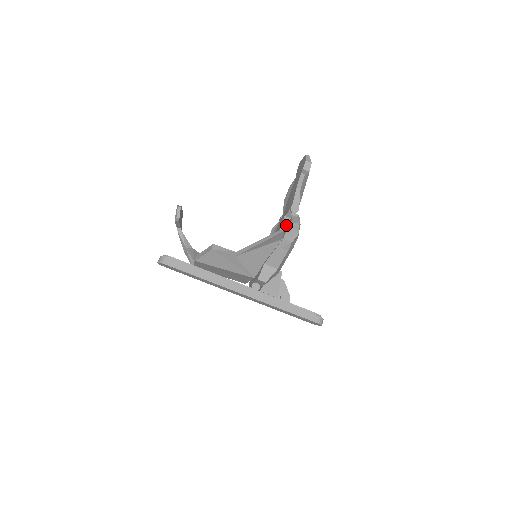
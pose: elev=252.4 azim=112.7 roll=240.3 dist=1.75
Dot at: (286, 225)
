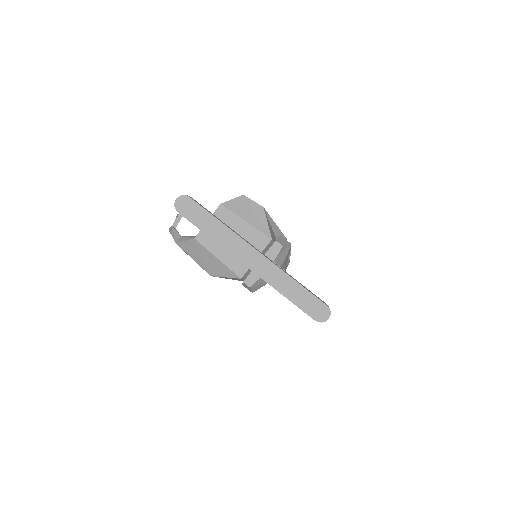
Dot at: (286, 239)
